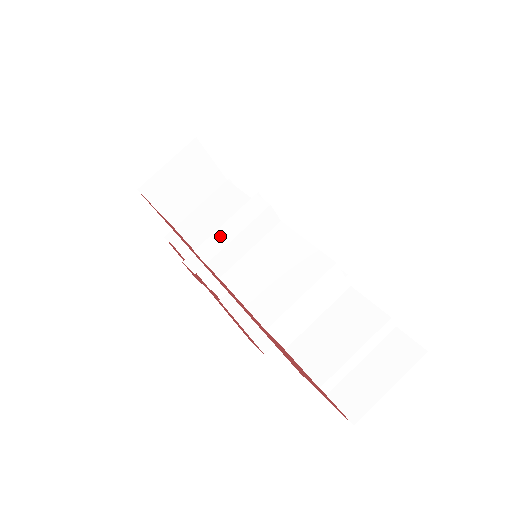
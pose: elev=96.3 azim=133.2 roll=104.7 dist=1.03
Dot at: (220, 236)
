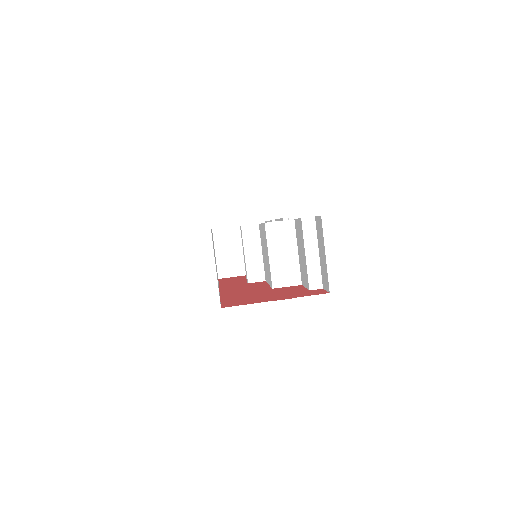
Dot at: occluded
